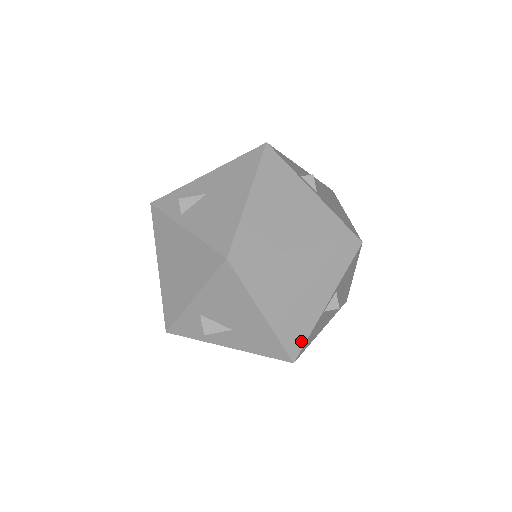
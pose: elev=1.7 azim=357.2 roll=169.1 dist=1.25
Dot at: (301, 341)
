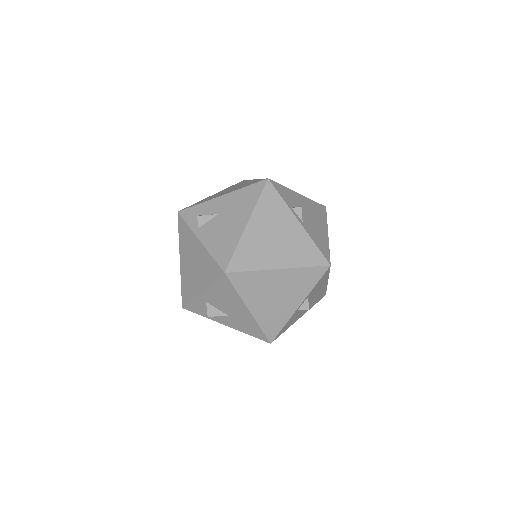
Dot at: (277, 329)
